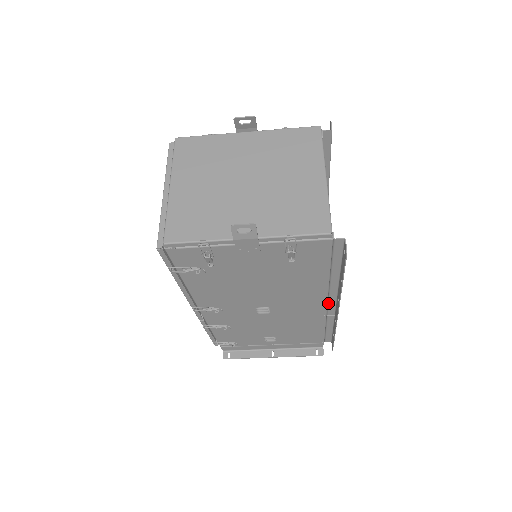
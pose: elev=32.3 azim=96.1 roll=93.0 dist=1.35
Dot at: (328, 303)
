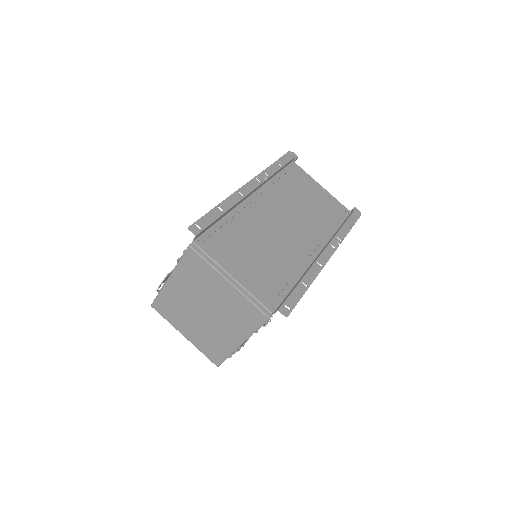
Dot at: occluded
